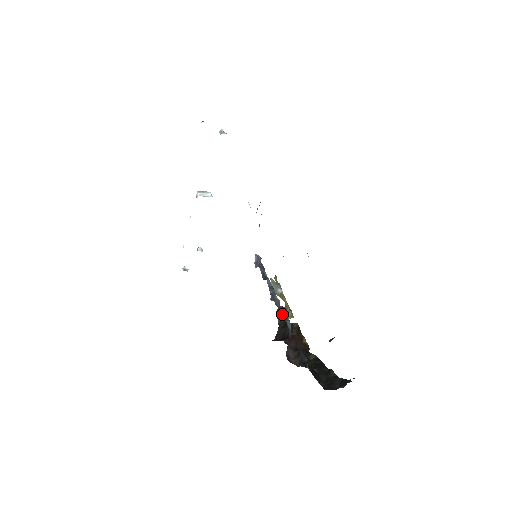
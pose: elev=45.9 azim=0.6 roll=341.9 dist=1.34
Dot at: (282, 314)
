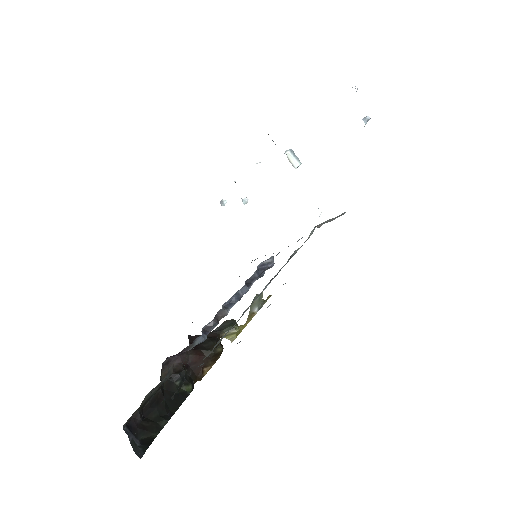
Dot at: (210, 326)
